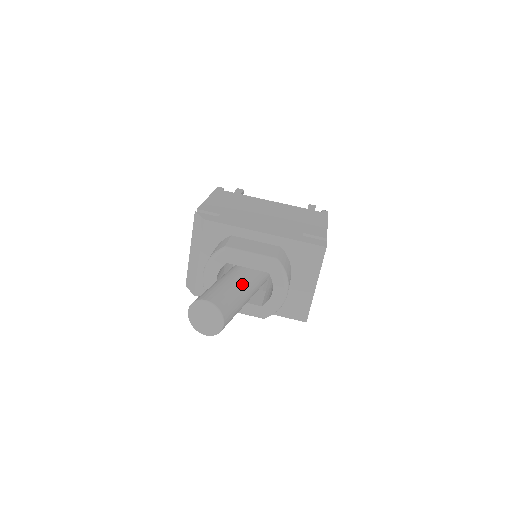
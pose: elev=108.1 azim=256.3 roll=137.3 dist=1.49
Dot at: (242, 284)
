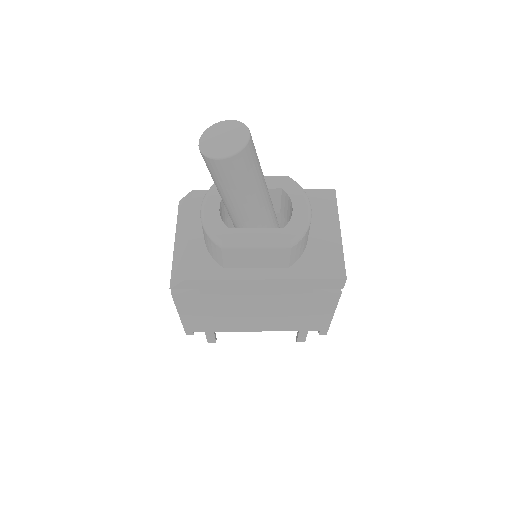
Dot at: occluded
